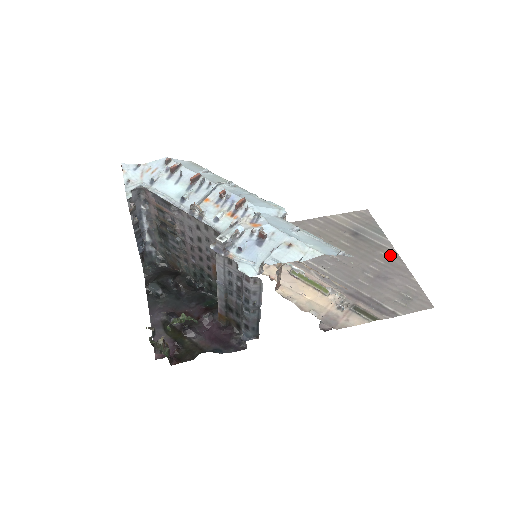
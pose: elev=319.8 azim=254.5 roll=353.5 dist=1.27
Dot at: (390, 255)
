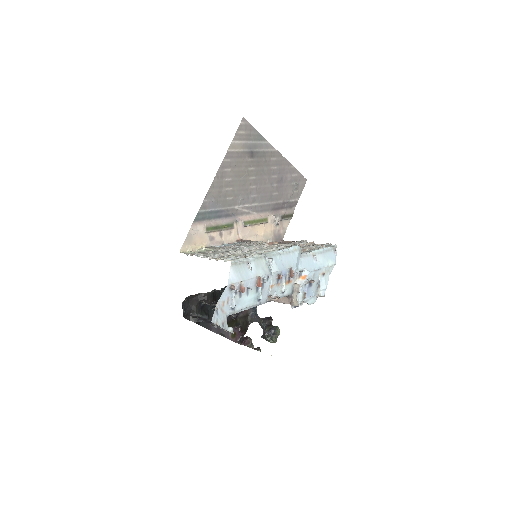
Dot at: (276, 157)
